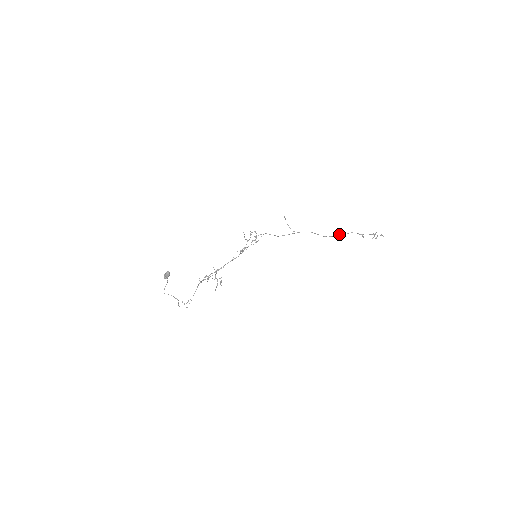
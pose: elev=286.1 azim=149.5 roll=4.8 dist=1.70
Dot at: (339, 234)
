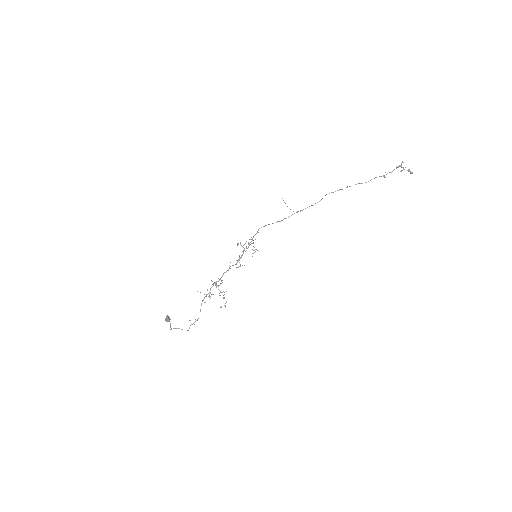
Dot at: occluded
